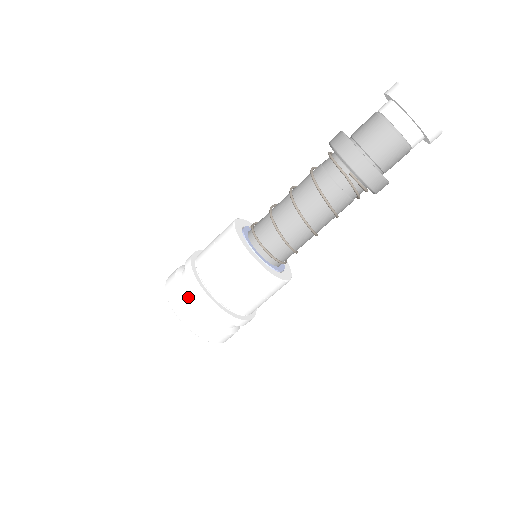
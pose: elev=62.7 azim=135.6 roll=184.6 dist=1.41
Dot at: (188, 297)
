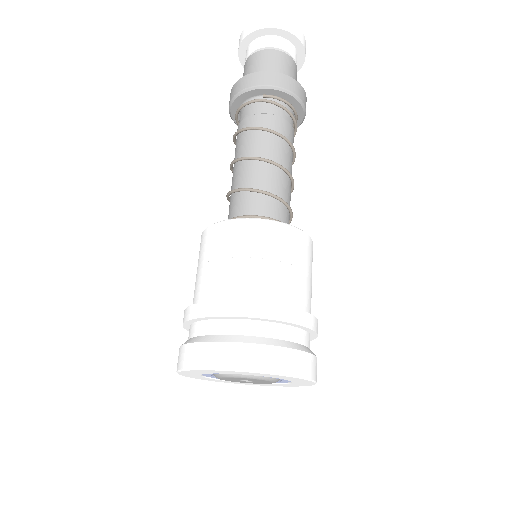
Dot at: (212, 336)
